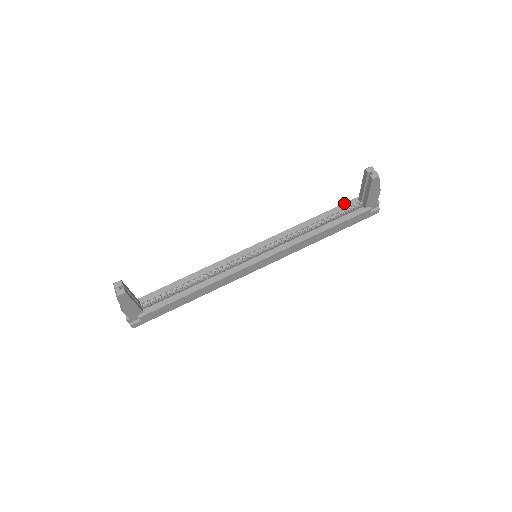
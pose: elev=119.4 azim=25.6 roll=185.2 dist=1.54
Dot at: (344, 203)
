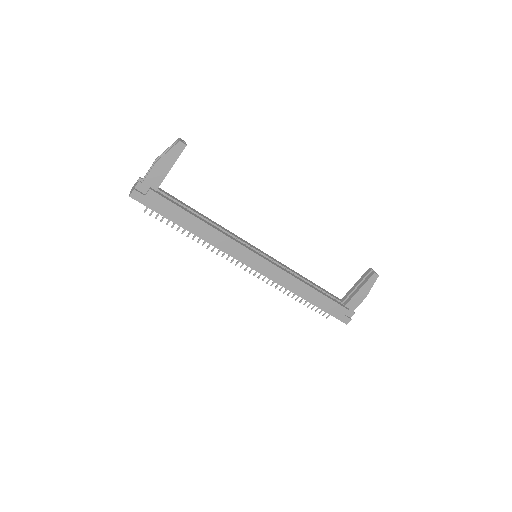
Dot at: (330, 293)
